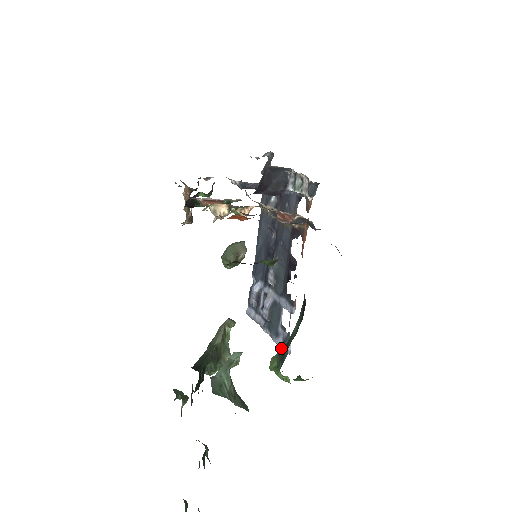
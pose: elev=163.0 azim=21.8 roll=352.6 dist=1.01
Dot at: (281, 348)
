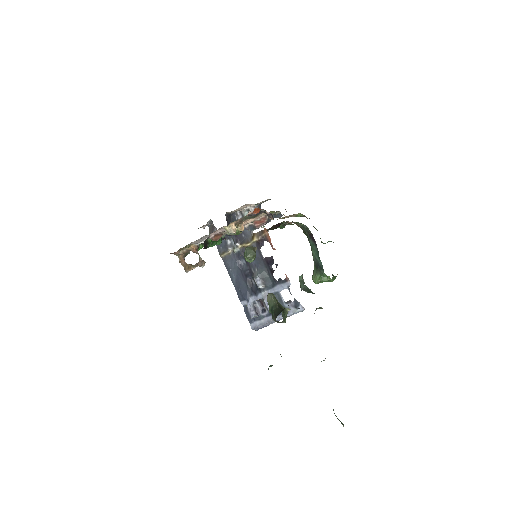
Dot at: (314, 270)
